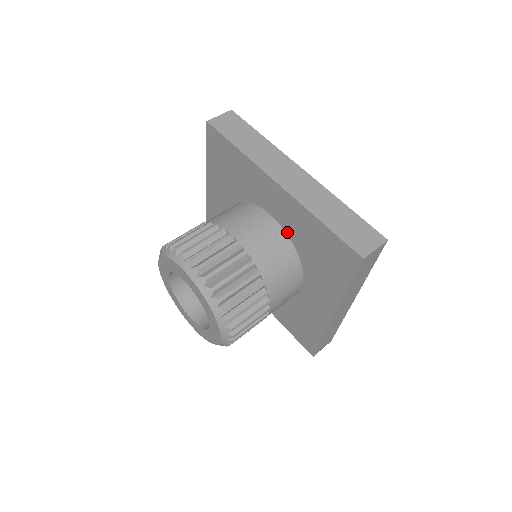
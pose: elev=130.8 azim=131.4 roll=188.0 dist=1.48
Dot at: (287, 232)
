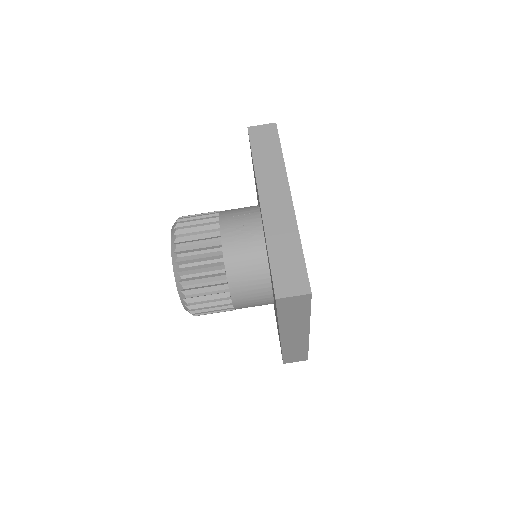
Dot at: occluded
